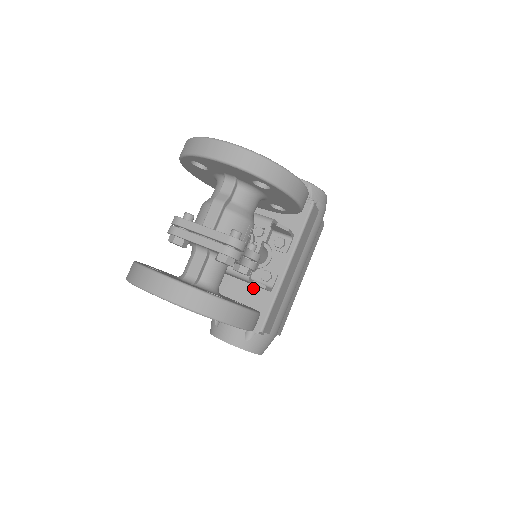
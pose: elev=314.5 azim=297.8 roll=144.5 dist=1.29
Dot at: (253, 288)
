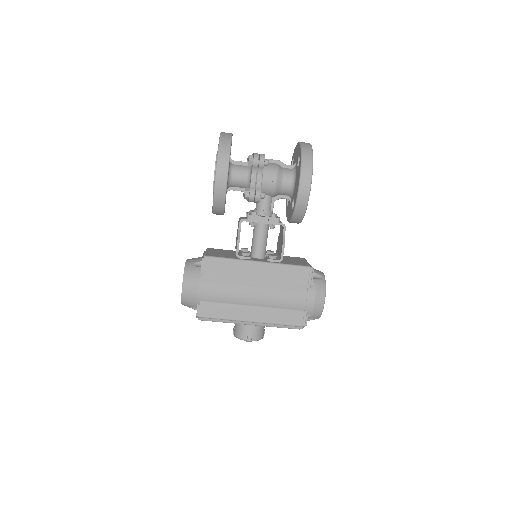
Dot at: (233, 255)
